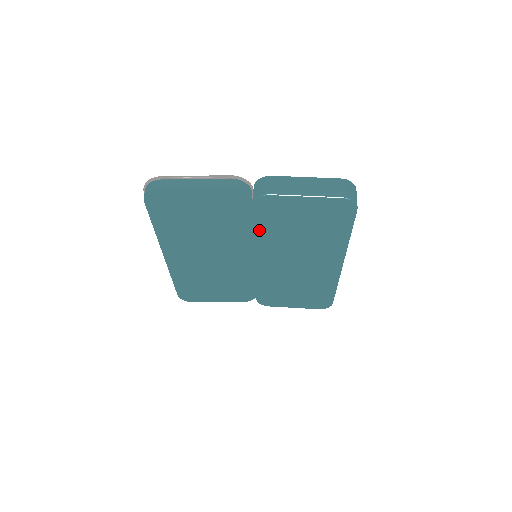
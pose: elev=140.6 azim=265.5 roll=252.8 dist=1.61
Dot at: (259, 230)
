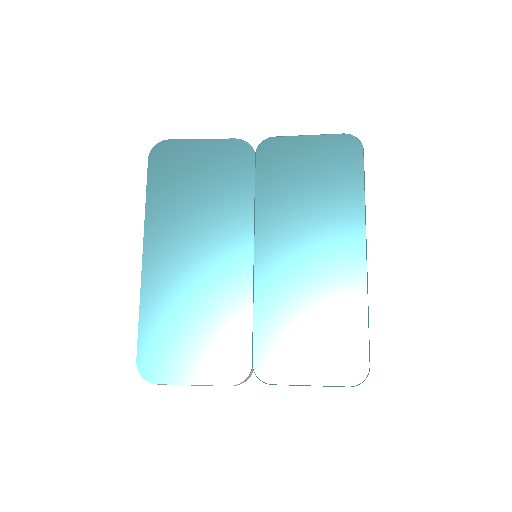
Dot at: (261, 194)
